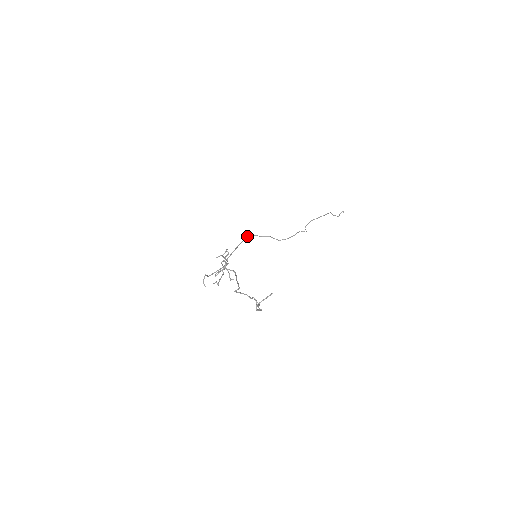
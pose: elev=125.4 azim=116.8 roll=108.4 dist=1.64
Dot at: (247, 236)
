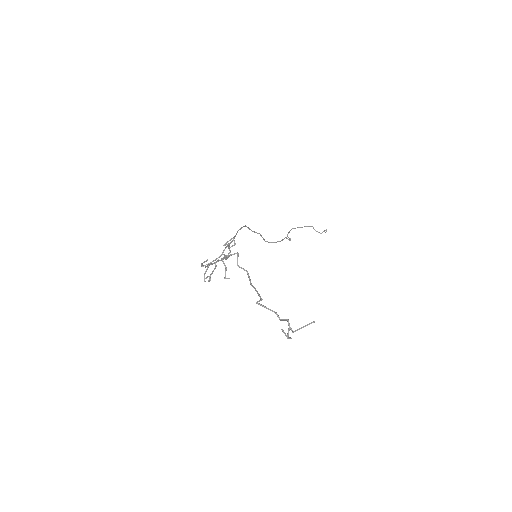
Dot at: (243, 226)
